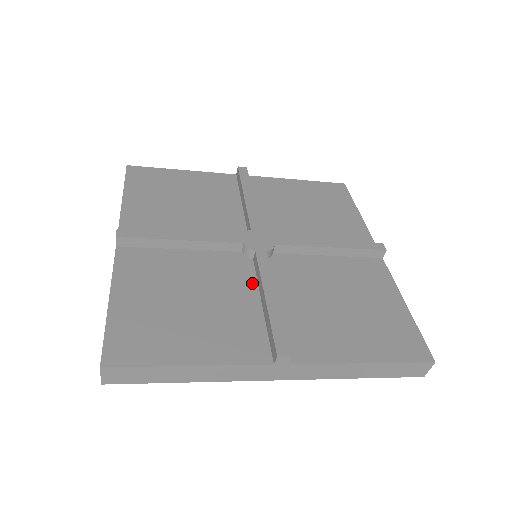
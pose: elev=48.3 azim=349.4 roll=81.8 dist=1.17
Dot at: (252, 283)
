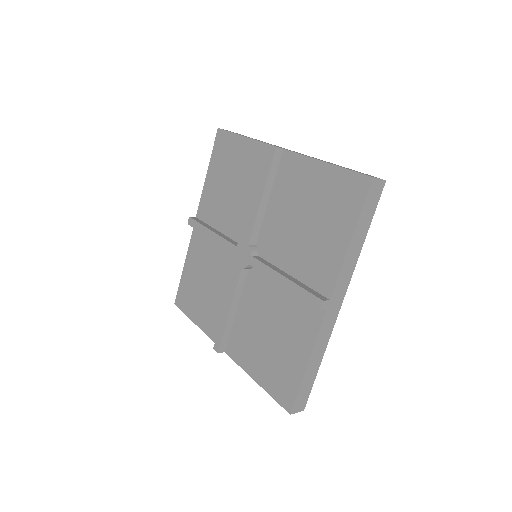
Dot at: occluded
